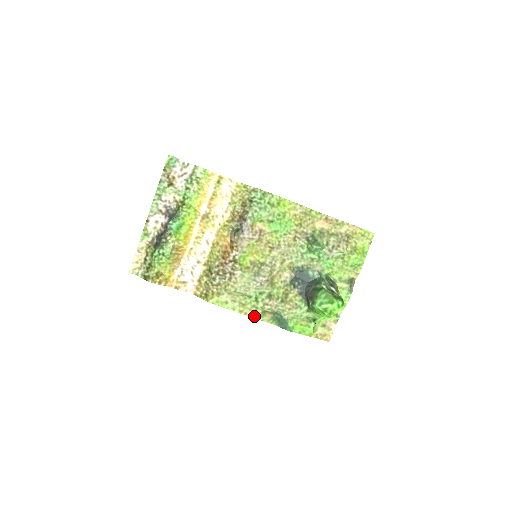
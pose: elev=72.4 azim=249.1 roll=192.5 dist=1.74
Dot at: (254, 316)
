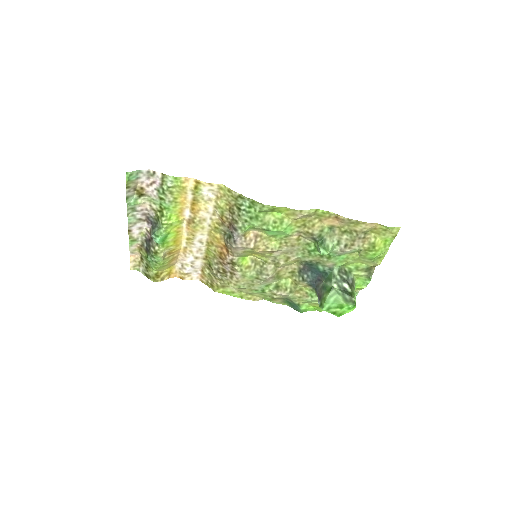
Dot at: (264, 299)
